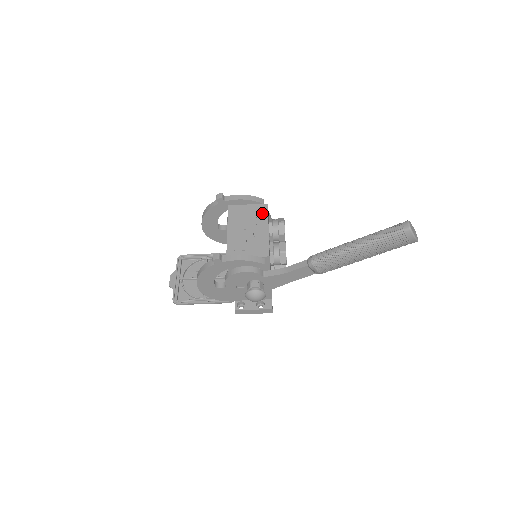
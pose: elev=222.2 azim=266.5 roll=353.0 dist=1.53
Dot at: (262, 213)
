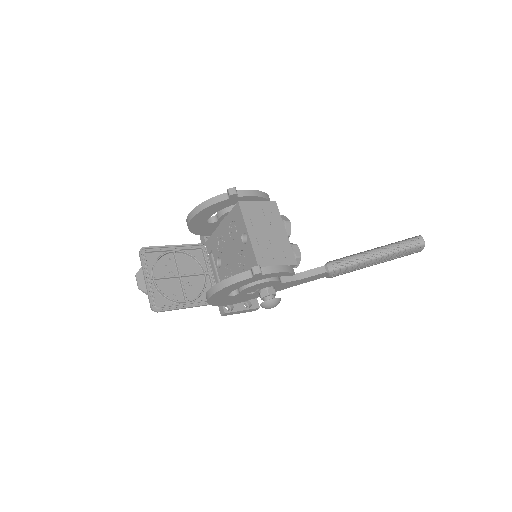
Dot at: (274, 213)
